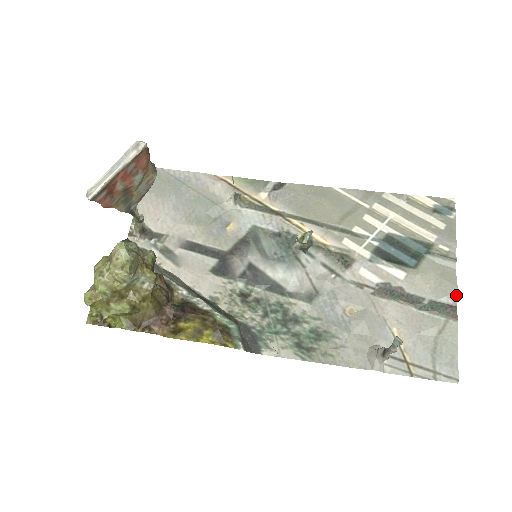
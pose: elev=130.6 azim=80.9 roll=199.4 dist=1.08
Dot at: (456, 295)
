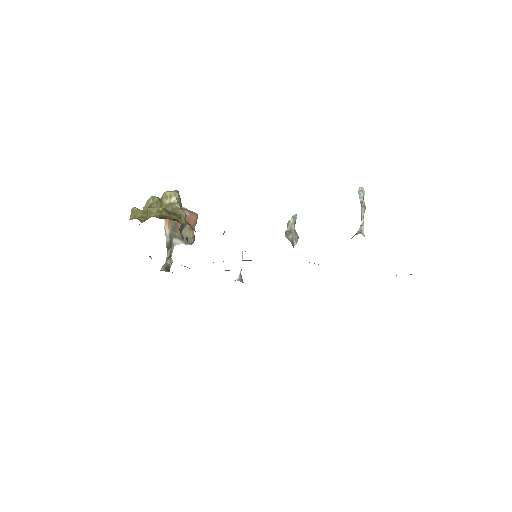
Dot at: occluded
